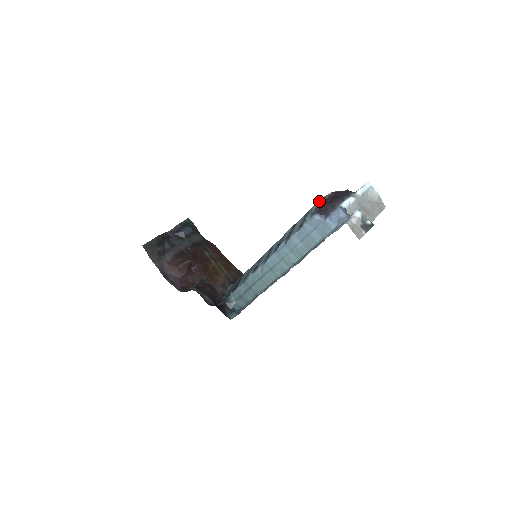
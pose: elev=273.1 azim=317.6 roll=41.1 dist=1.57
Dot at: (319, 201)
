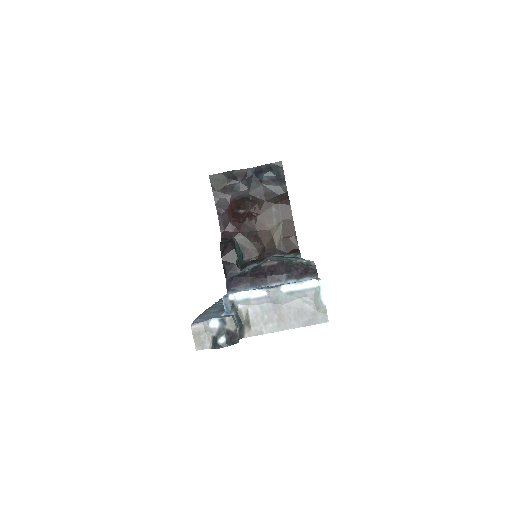
Dot at: occluded
